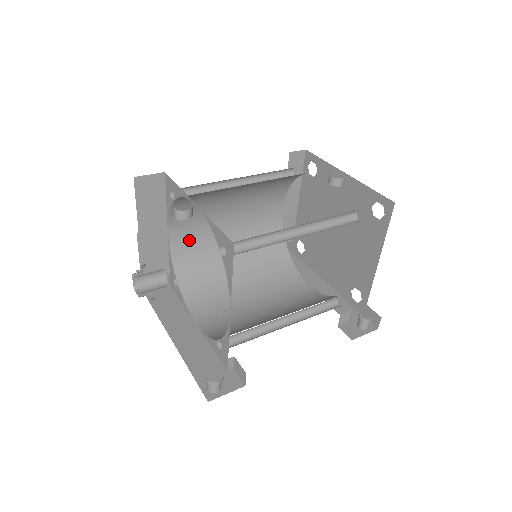
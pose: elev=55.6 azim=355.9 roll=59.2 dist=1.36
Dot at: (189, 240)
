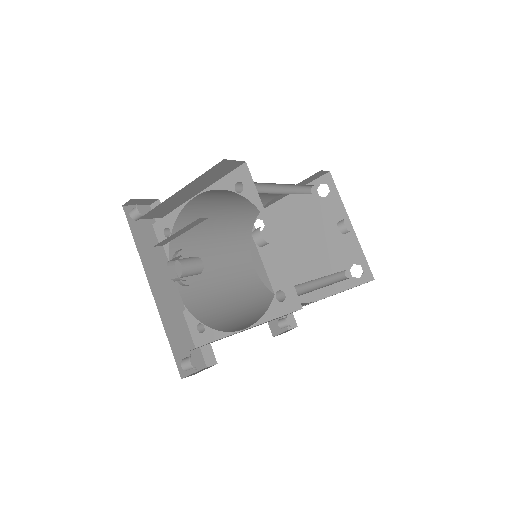
Dot at: (203, 203)
